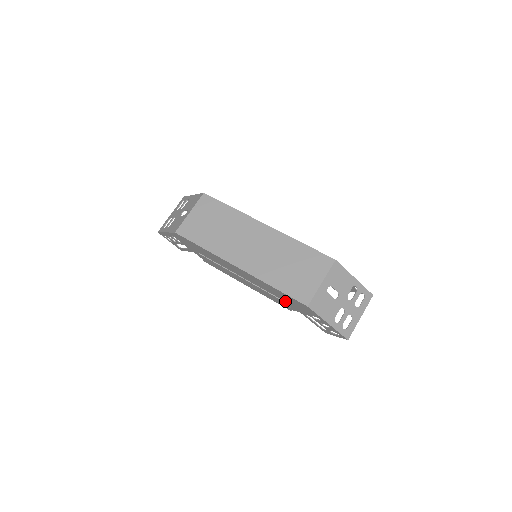
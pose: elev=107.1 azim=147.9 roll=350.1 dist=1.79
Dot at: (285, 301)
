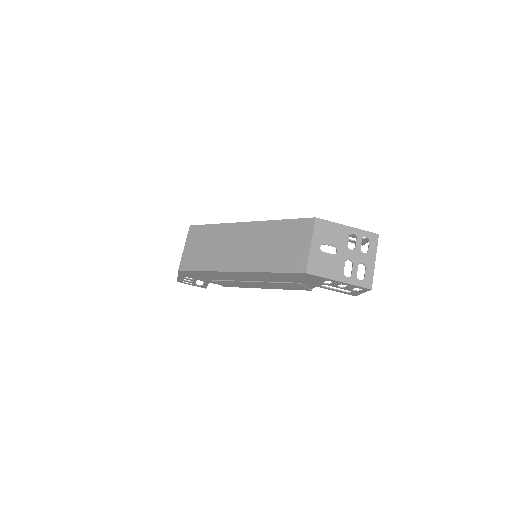
Dot at: (295, 282)
